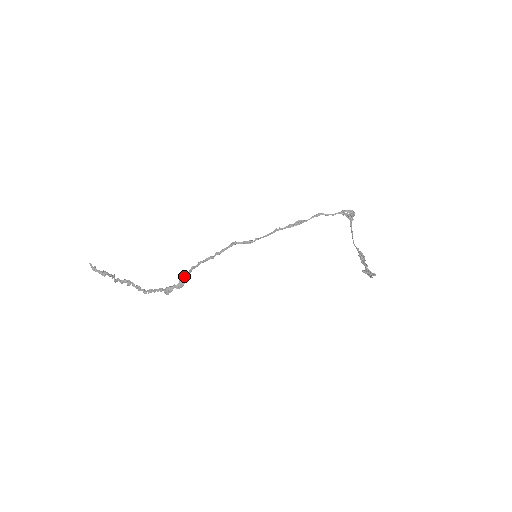
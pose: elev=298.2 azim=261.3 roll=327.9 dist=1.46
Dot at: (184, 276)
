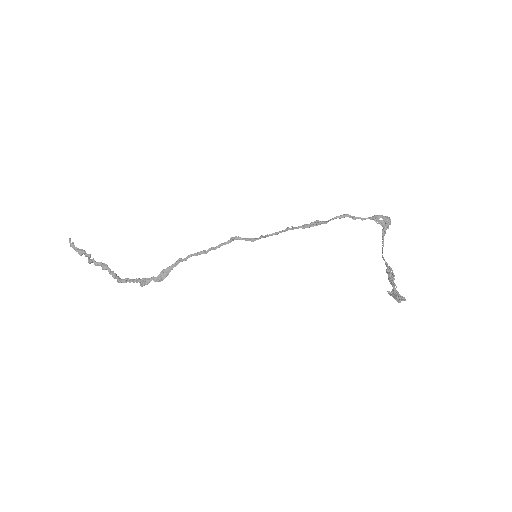
Dot at: (167, 268)
